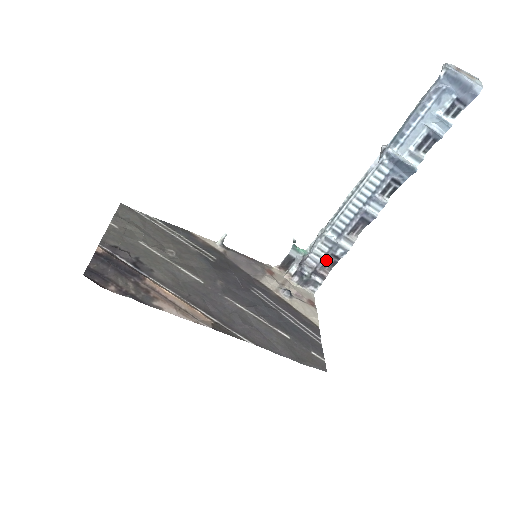
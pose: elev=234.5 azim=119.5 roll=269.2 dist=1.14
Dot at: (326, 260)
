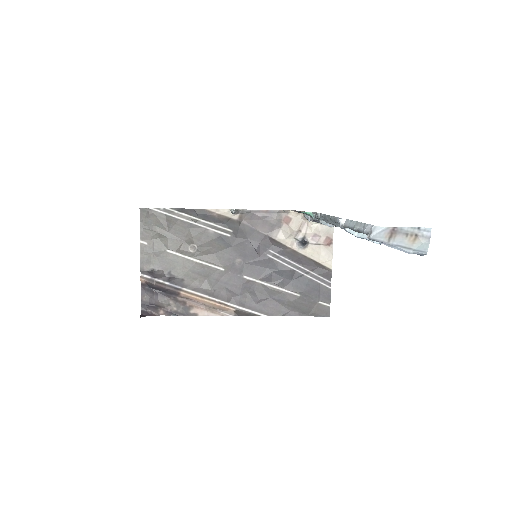
Dot at: occluded
